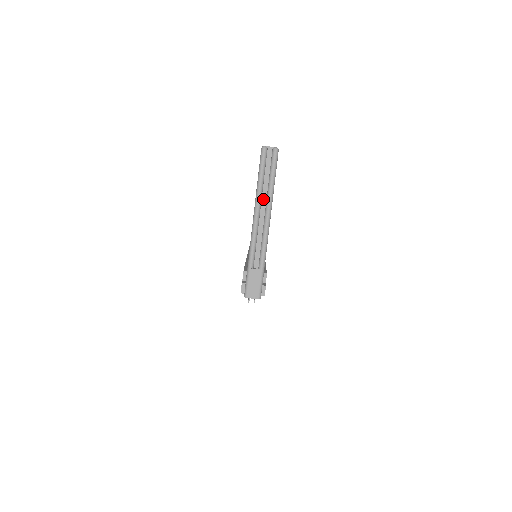
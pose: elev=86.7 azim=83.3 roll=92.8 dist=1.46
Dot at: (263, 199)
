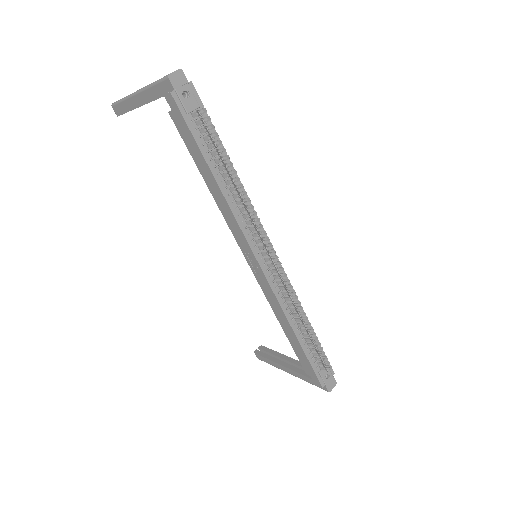
Dot at: occluded
